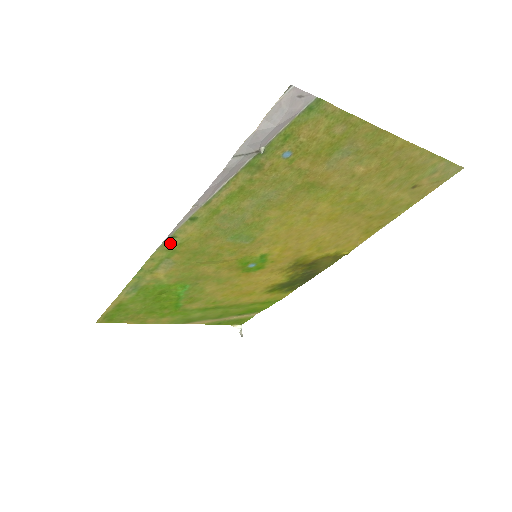
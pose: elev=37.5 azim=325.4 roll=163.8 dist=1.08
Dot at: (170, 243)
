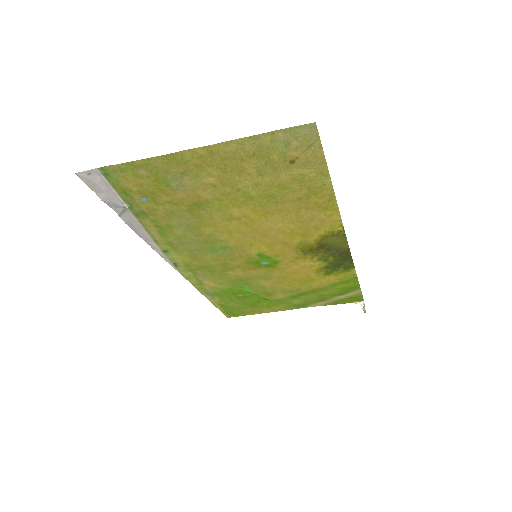
Dot at: (180, 267)
